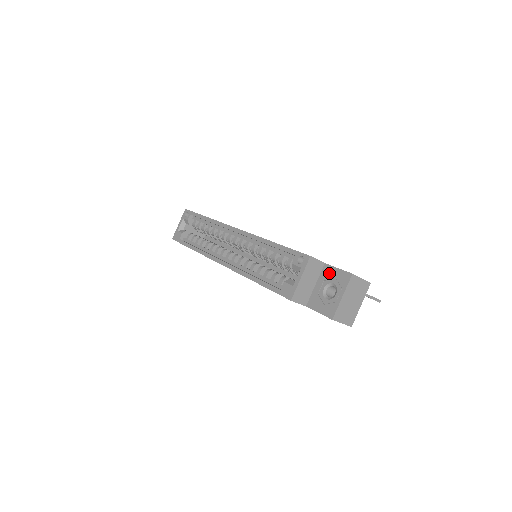
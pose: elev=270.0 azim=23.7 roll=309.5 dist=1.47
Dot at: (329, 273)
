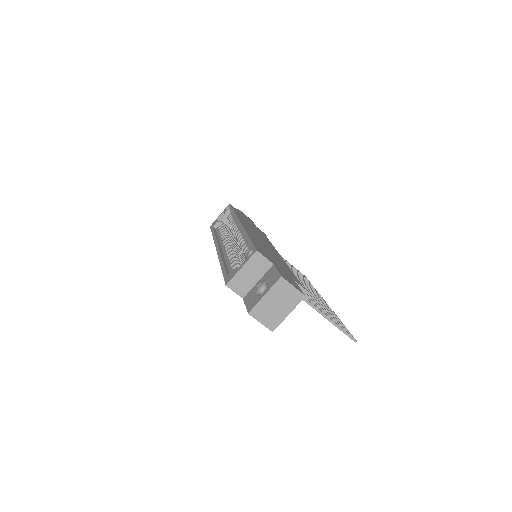
Dot at: (270, 273)
